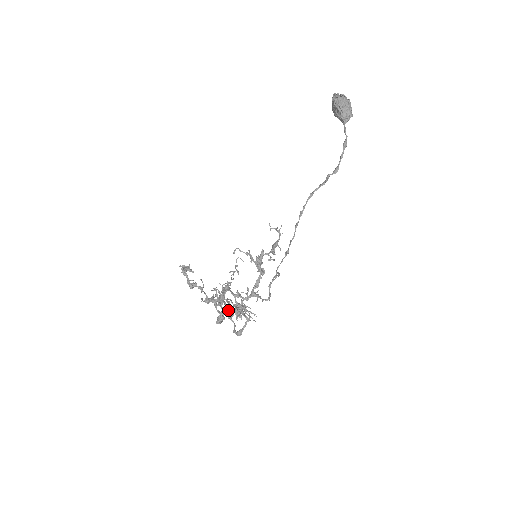
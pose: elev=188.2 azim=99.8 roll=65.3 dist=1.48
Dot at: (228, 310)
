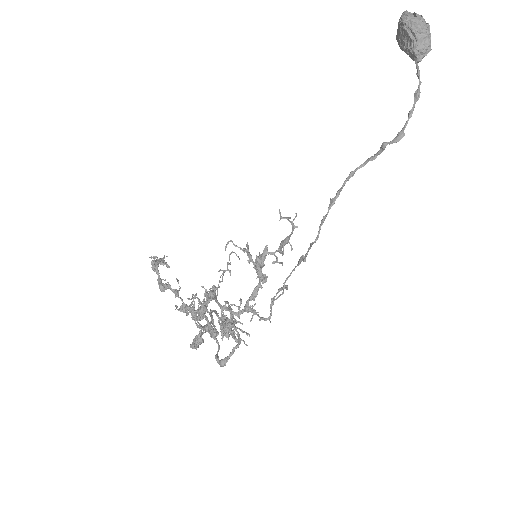
Dot at: (209, 329)
